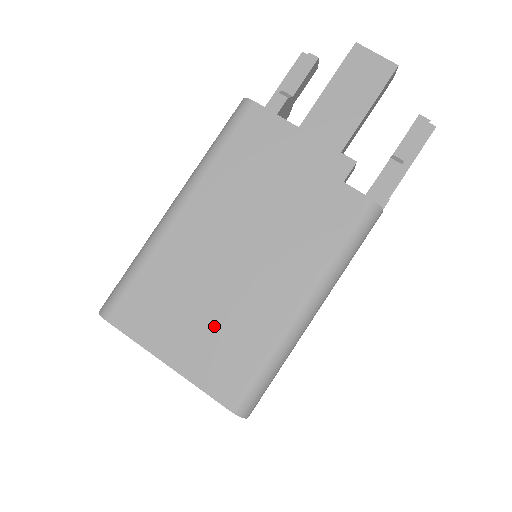
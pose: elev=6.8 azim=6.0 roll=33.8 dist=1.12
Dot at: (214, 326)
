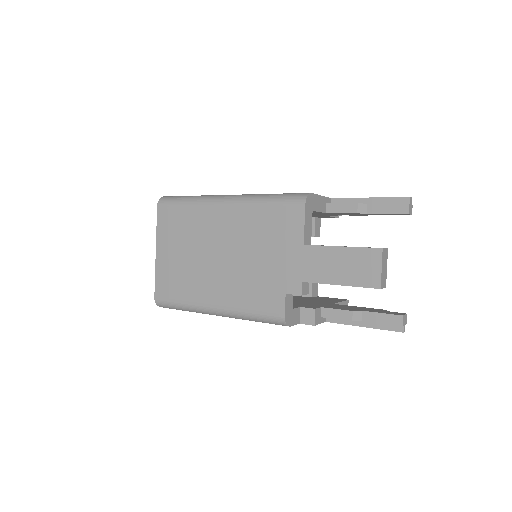
Dot at: (182, 265)
